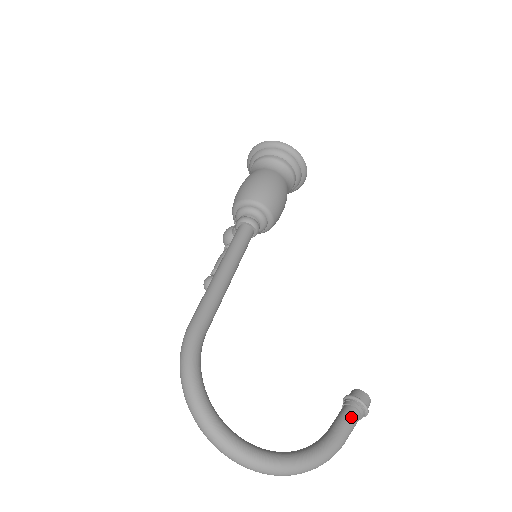
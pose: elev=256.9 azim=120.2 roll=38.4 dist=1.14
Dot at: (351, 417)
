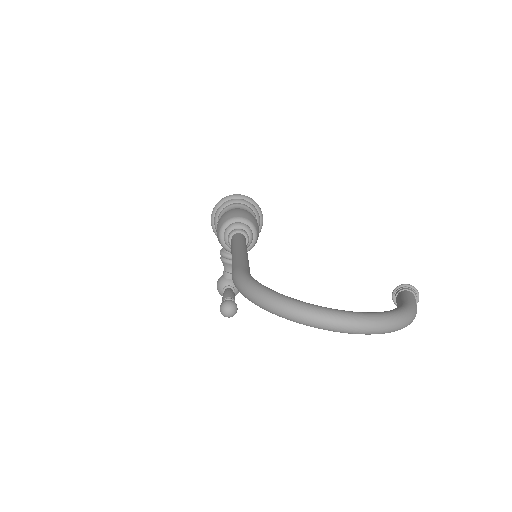
Dot at: (407, 293)
